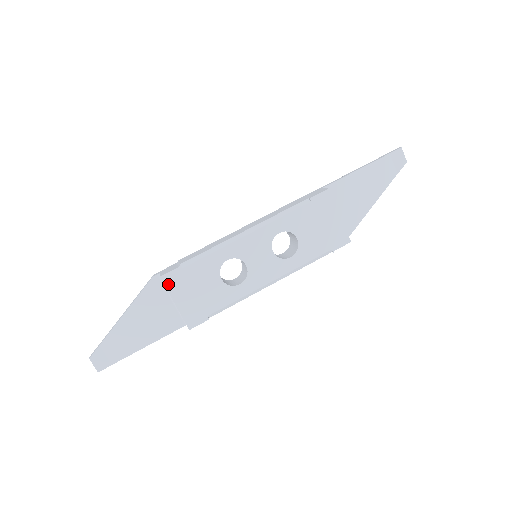
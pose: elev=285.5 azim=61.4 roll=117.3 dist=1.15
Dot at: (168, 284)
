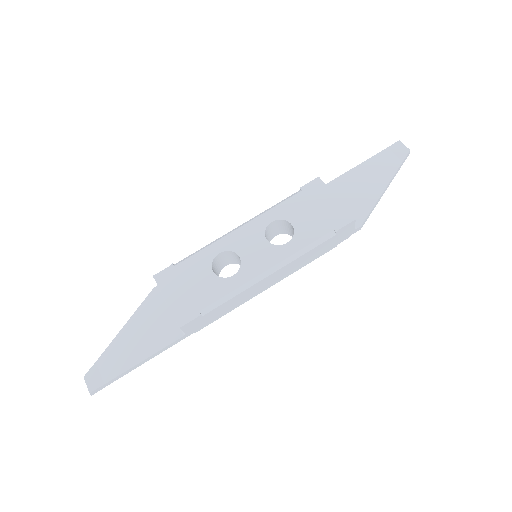
Dot at: (160, 282)
